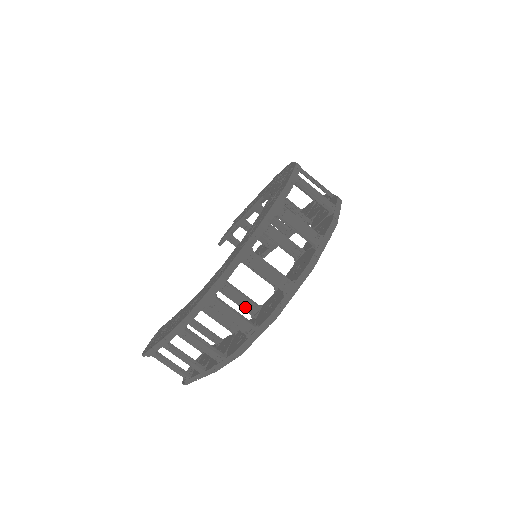
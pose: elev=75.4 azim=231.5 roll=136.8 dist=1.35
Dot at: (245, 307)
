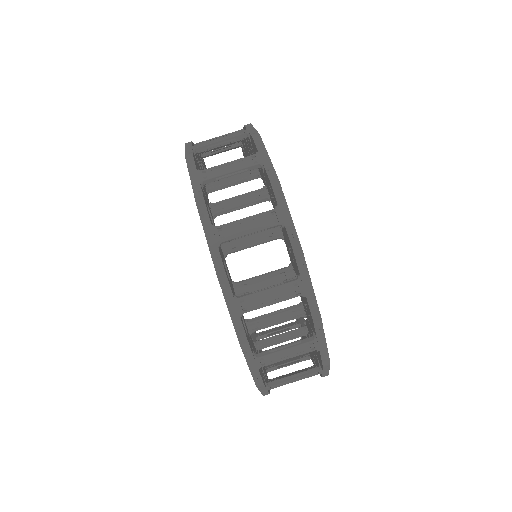
Dot at: (295, 337)
